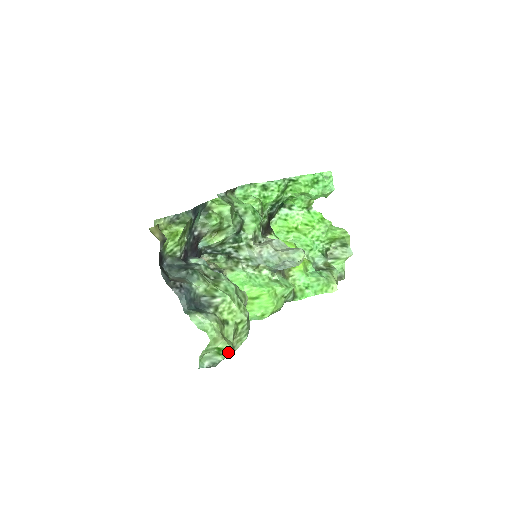
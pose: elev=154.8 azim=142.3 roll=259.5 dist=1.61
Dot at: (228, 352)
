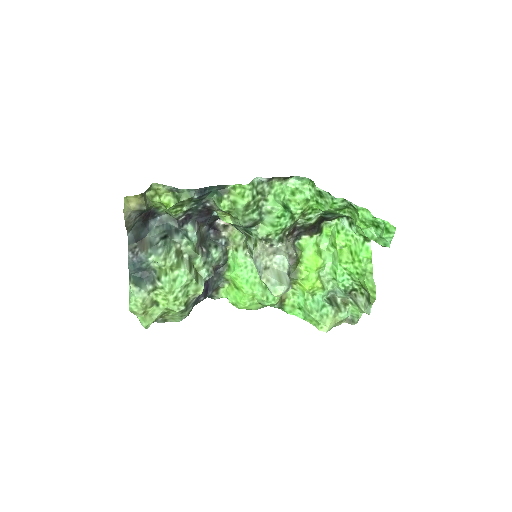
Dot at: (144, 325)
